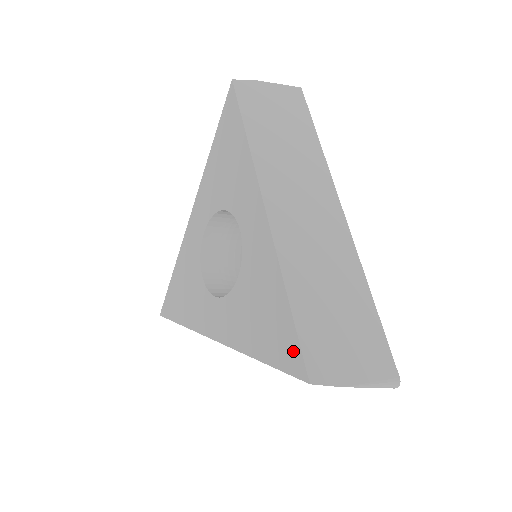
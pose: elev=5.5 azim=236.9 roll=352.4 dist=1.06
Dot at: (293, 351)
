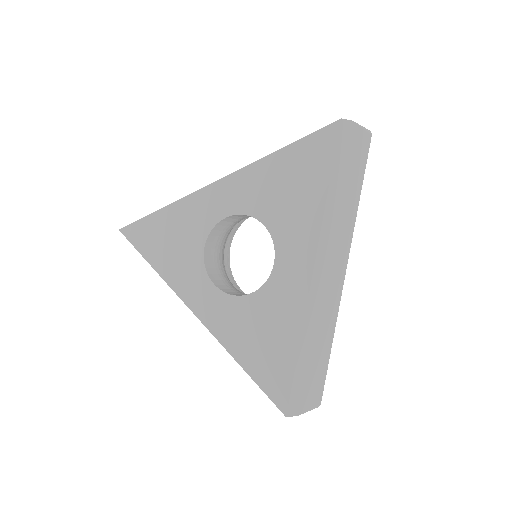
Dot at: (282, 388)
